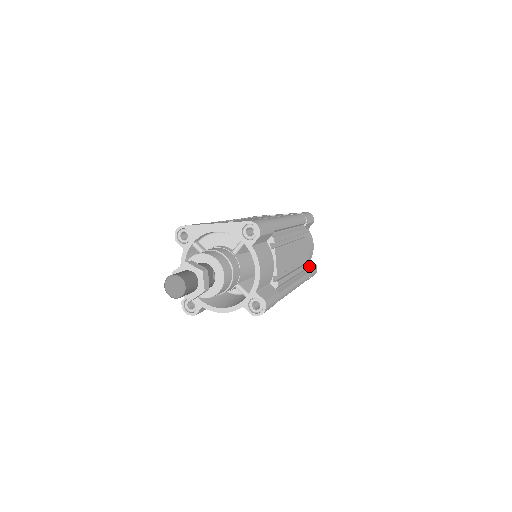
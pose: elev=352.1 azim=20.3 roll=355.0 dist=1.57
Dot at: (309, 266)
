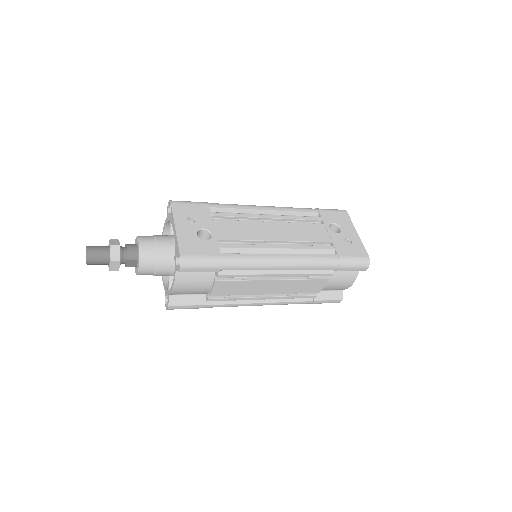
Dot at: (323, 296)
